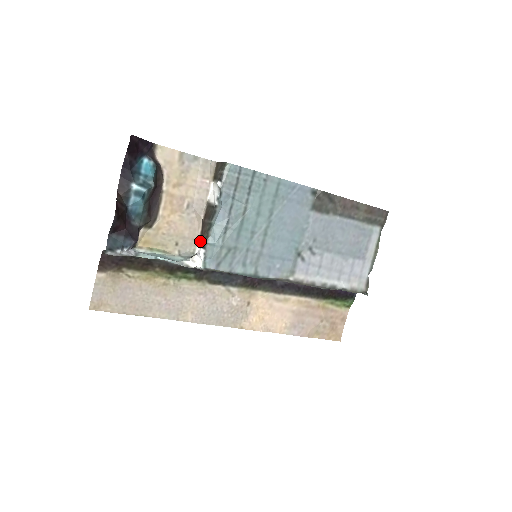
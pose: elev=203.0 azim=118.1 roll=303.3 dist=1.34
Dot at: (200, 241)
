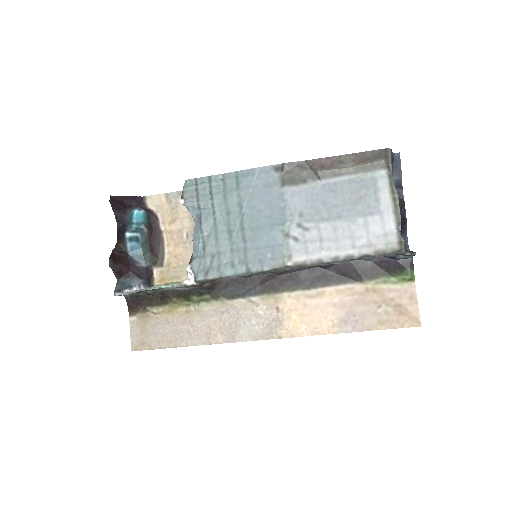
Dot at: occluded
